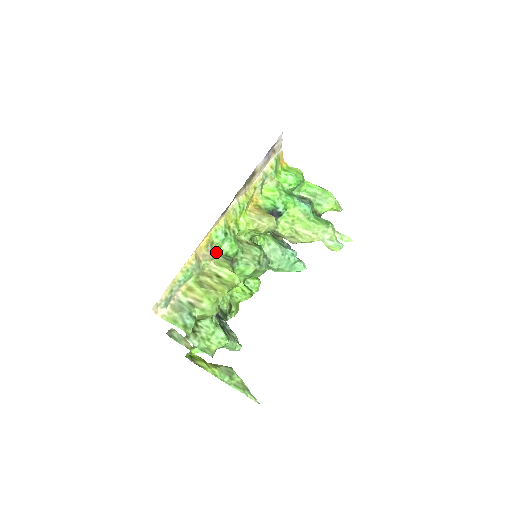
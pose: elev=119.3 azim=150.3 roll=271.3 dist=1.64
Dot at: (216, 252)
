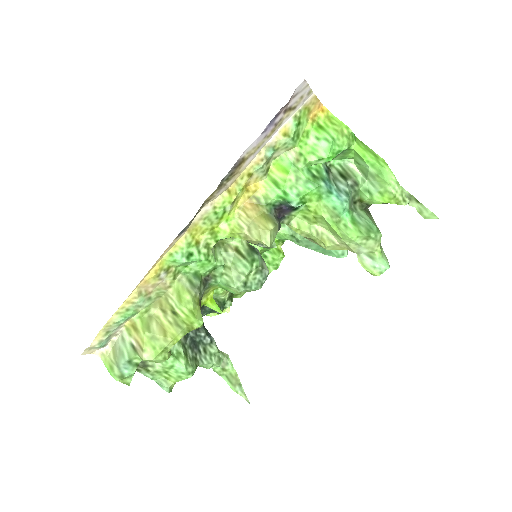
Dot at: (180, 271)
